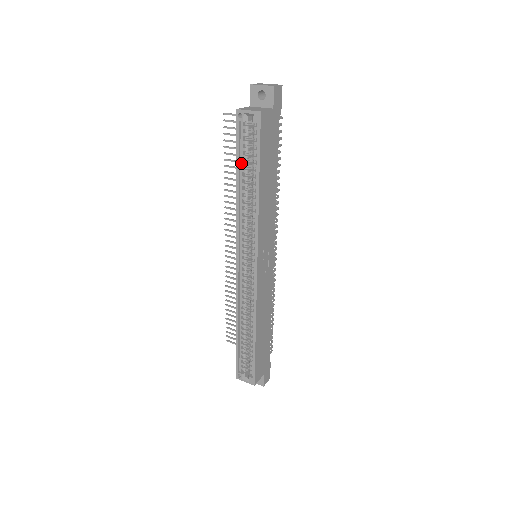
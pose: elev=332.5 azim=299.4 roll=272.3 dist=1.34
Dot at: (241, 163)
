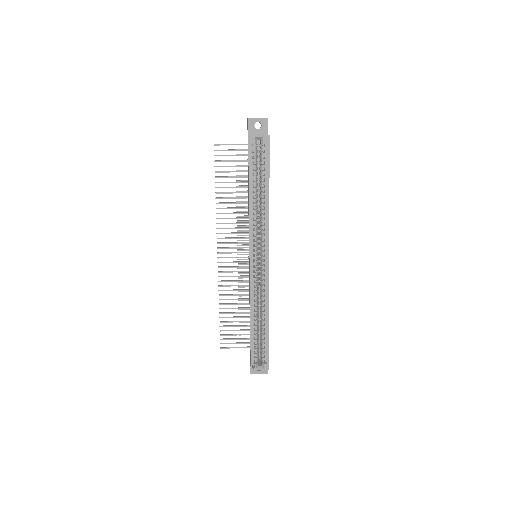
Dot at: (251, 177)
